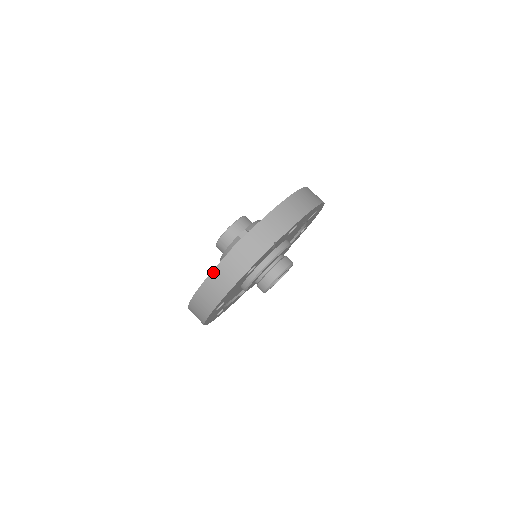
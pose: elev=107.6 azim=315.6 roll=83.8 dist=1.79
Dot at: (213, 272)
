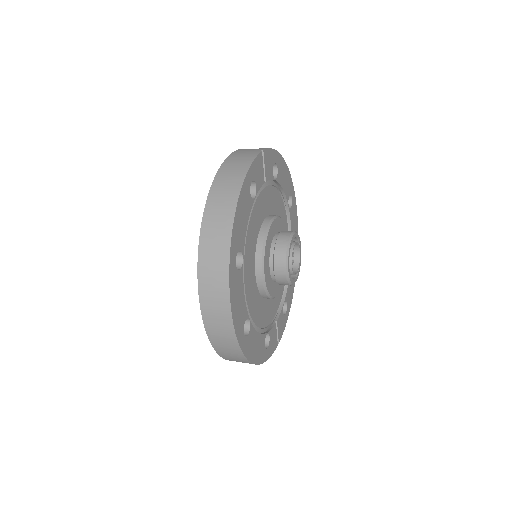
Dot at: (210, 193)
